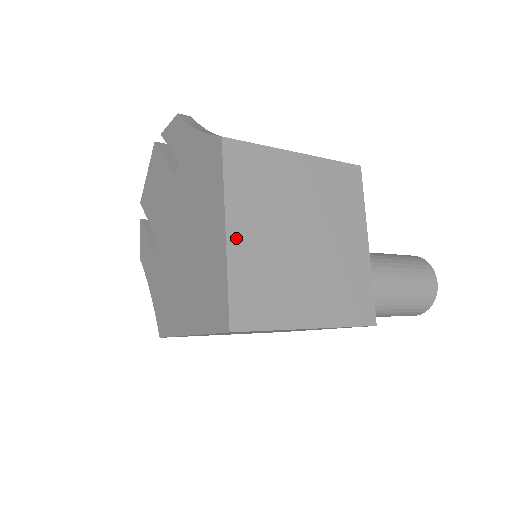
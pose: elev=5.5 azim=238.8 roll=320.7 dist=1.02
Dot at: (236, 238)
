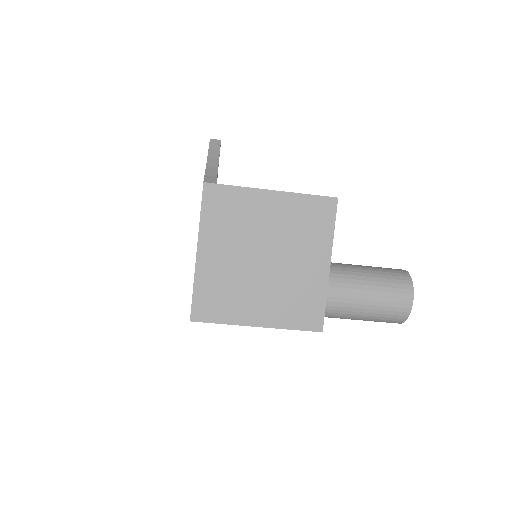
Dot at: (204, 258)
